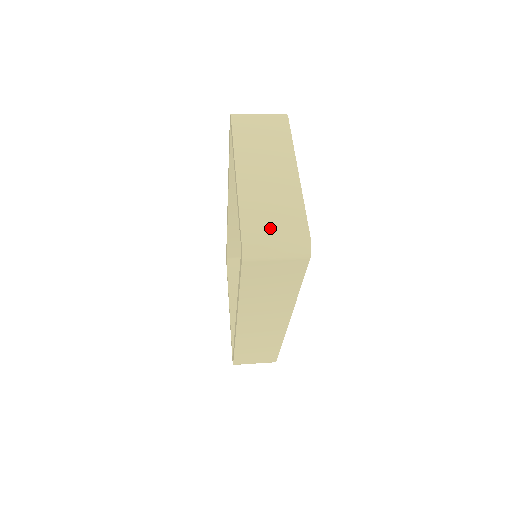
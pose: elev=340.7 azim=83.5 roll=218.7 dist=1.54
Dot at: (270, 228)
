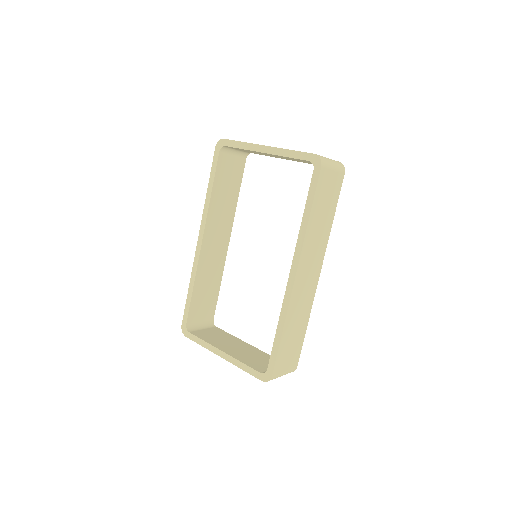
Dot at: occluded
